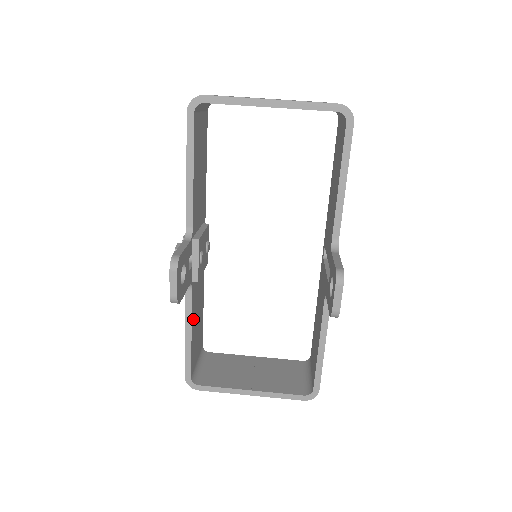
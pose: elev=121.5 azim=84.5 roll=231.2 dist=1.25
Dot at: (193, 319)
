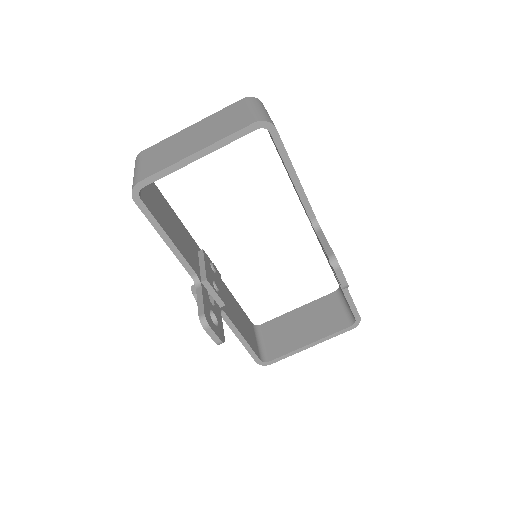
Dot at: (237, 325)
